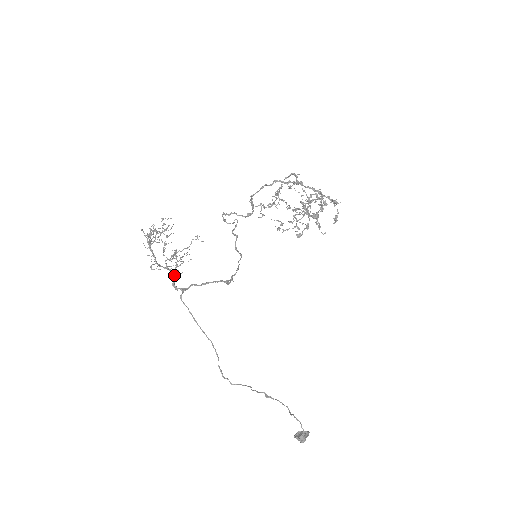
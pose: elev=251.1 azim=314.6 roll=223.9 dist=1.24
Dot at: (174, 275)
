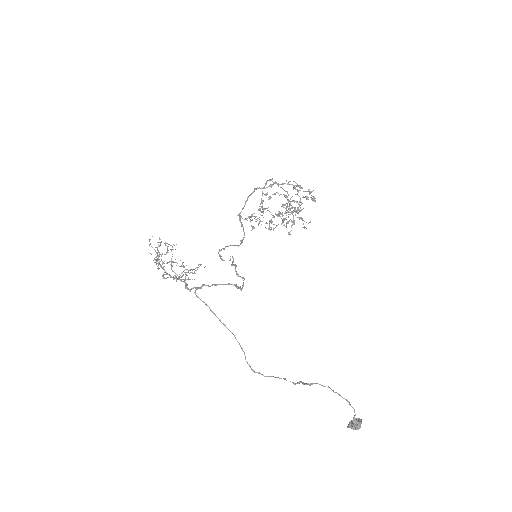
Dot at: (185, 282)
